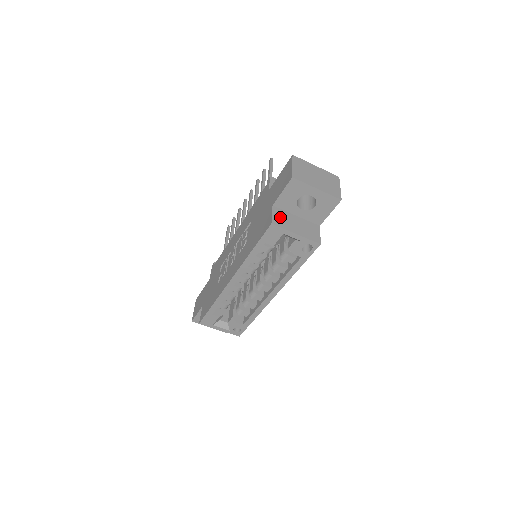
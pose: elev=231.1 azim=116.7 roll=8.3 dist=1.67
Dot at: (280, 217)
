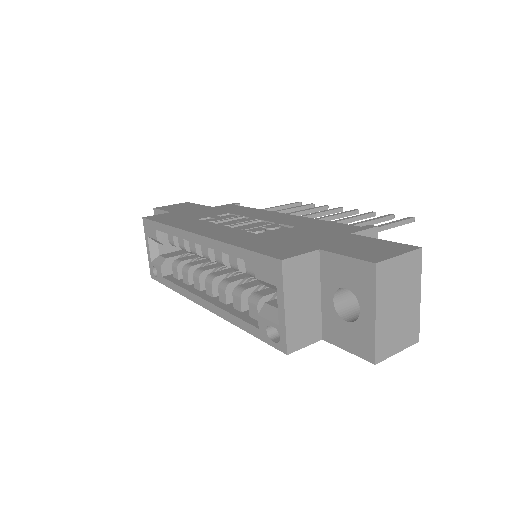
Dot at: (303, 270)
